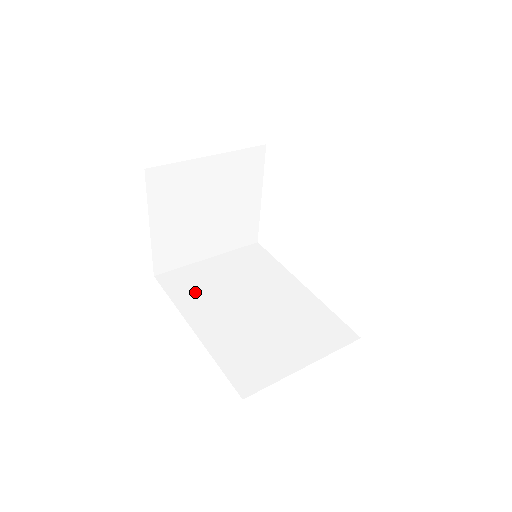
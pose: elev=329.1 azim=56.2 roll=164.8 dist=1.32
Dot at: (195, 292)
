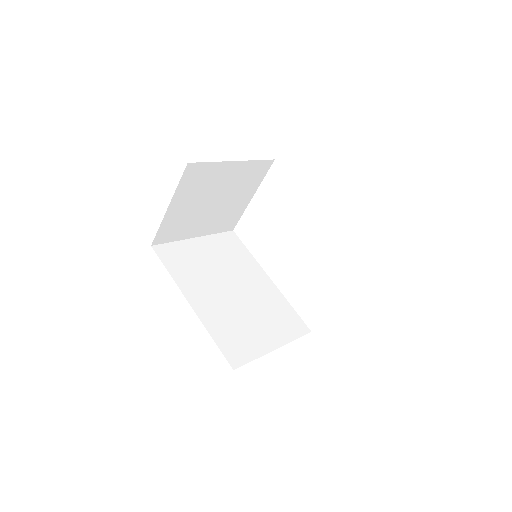
Dot at: (188, 269)
